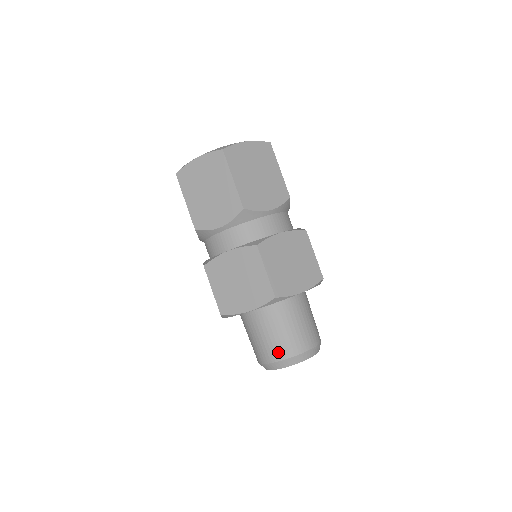
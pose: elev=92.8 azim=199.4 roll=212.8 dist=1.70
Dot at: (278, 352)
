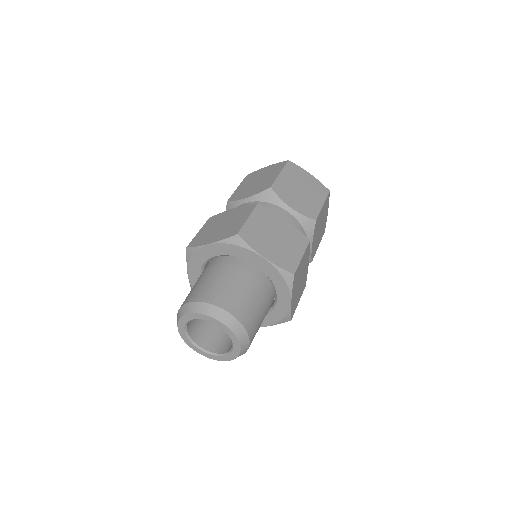
Dot at: (201, 294)
